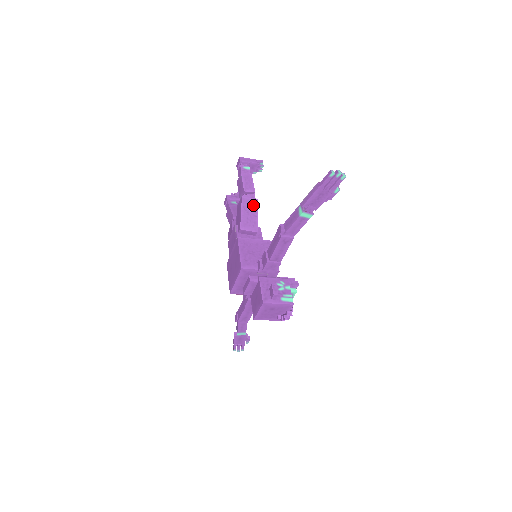
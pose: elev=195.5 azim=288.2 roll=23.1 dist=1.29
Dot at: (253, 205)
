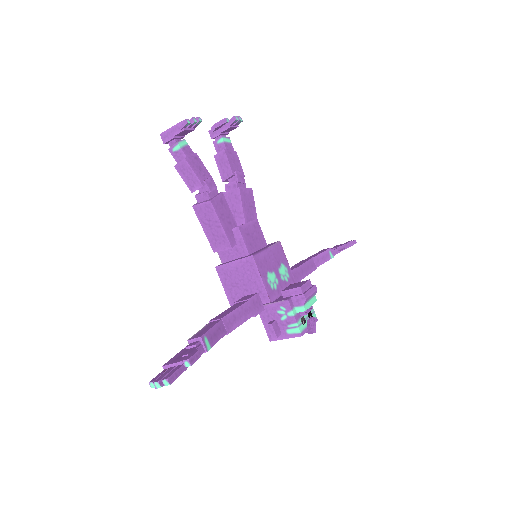
Dot at: (209, 212)
